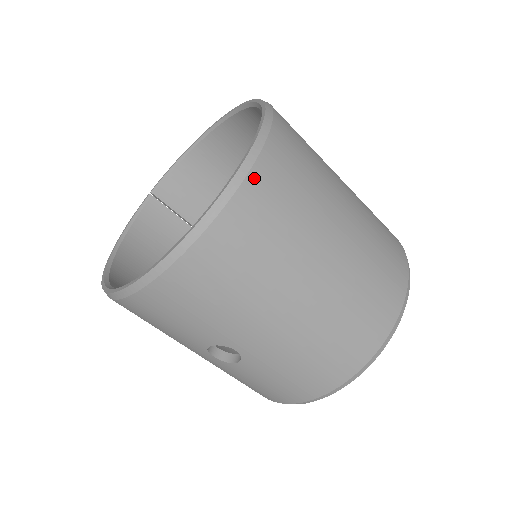
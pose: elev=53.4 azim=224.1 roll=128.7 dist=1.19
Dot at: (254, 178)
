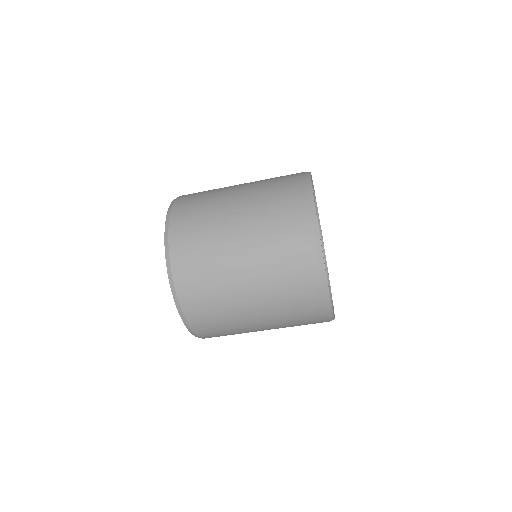
Dot at: (194, 328)
